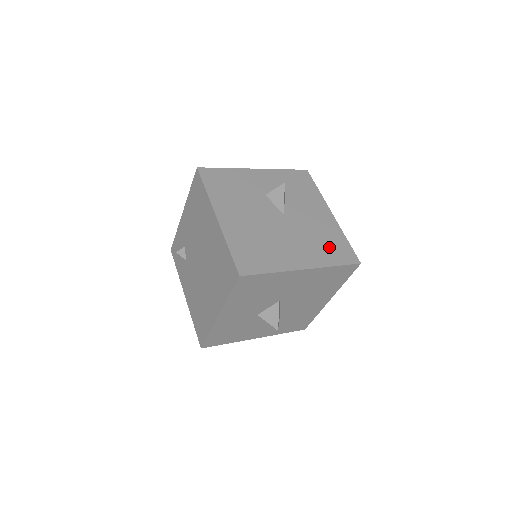
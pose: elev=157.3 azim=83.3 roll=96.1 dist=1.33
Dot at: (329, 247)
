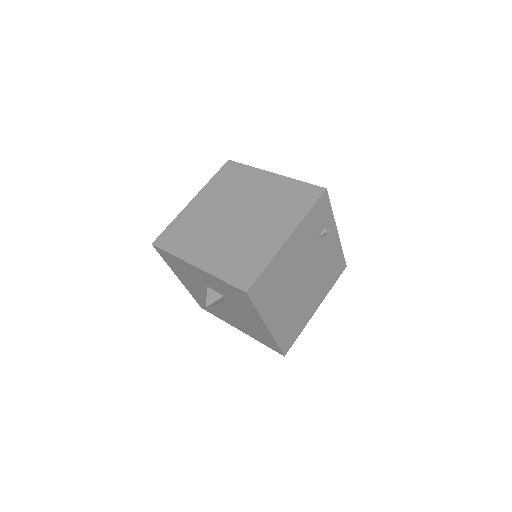
Dot at: (259, 336)
